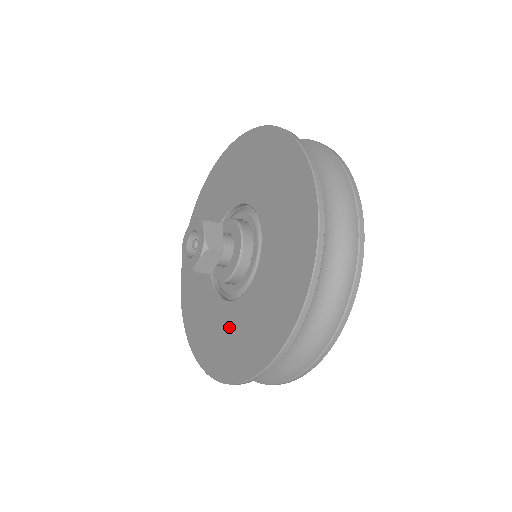
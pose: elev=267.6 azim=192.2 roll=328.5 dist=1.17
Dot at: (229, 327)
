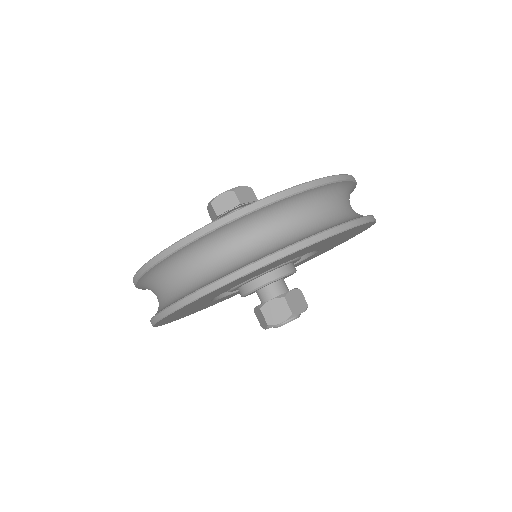
Dot at: occluded
